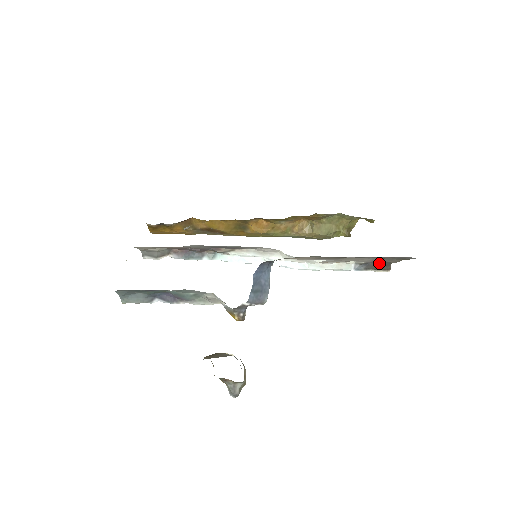
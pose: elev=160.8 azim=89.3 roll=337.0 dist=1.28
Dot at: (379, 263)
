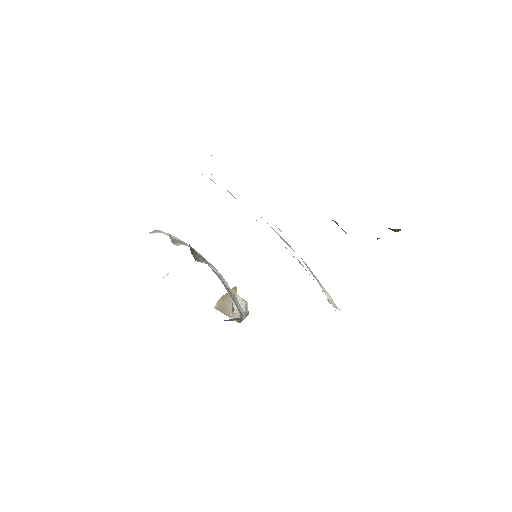
Dot at: occluded
